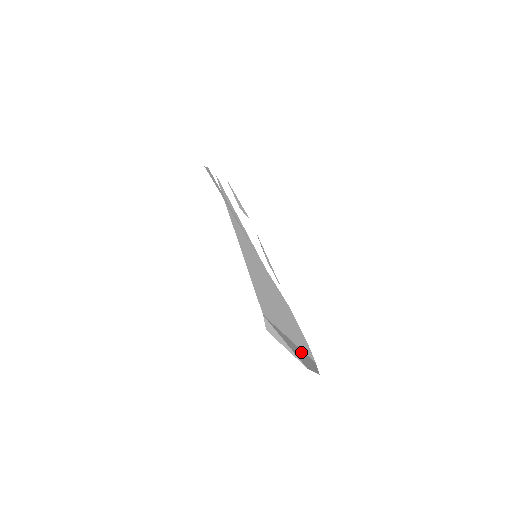
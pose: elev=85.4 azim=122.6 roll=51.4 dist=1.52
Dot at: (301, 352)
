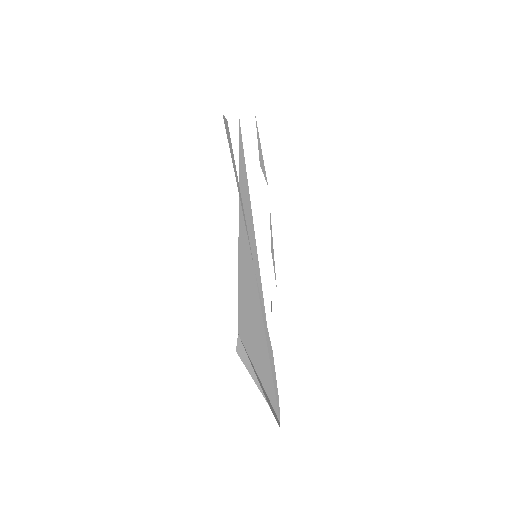
Dot at: (268, 398)
